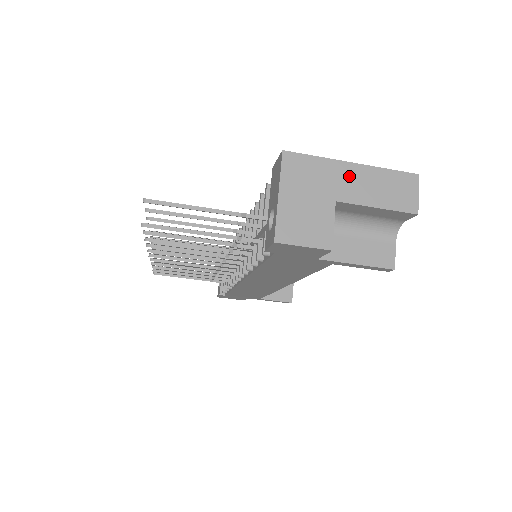
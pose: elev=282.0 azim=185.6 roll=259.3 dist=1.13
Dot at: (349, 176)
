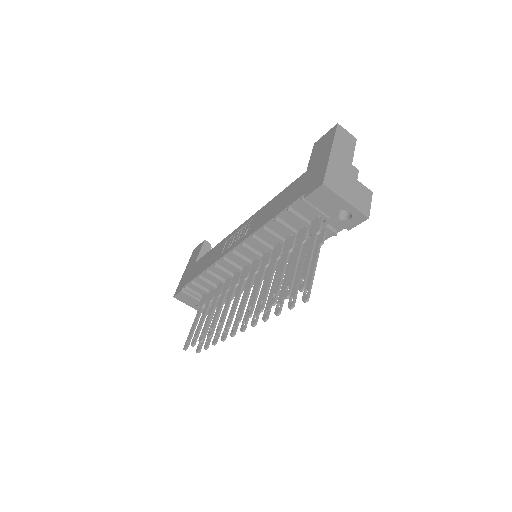
Dot at: (338, 159)
